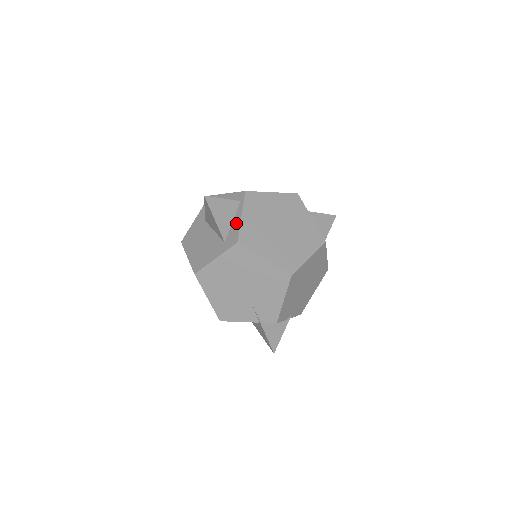
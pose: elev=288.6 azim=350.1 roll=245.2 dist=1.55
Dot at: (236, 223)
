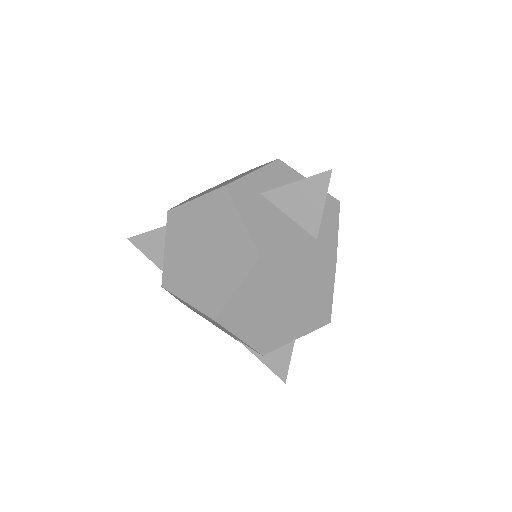
Dot at: occluded
